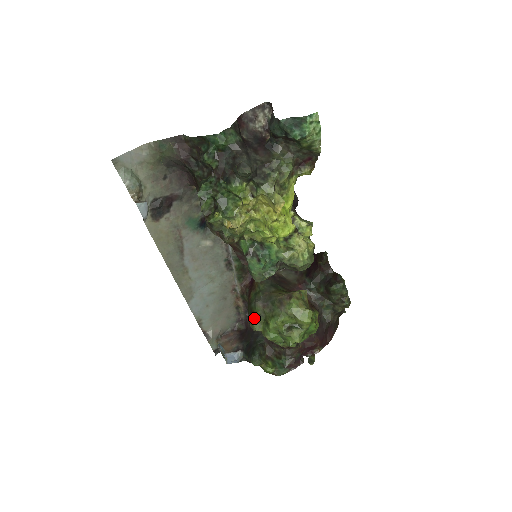
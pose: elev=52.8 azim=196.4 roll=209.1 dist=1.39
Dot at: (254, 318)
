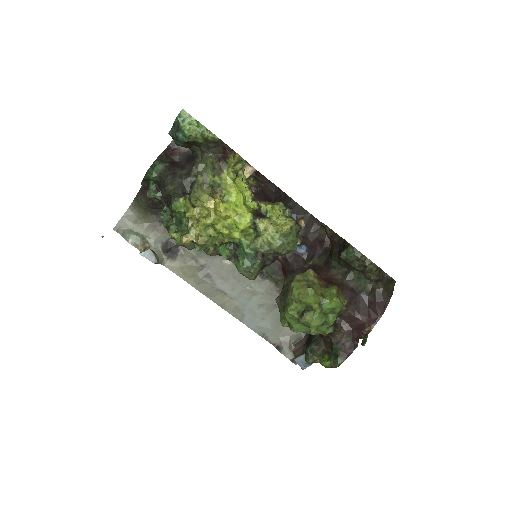
Dot at: (280, 315)
